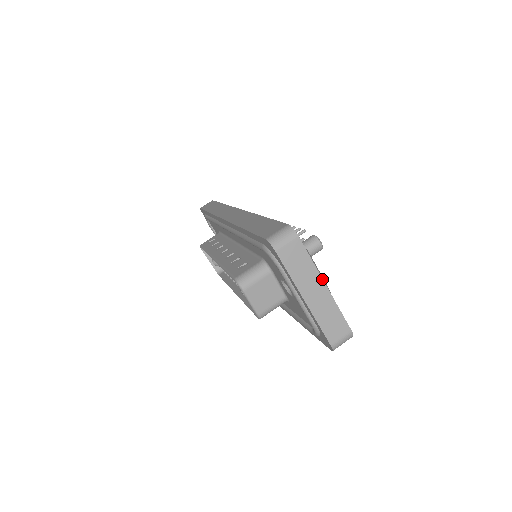
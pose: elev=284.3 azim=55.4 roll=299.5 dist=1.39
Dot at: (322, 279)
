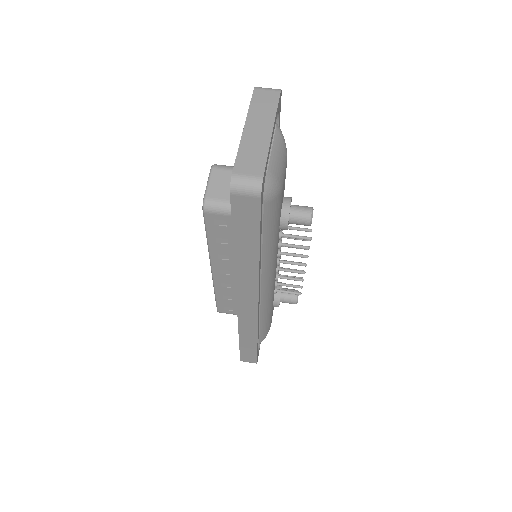
Dot at: (273, 125)
